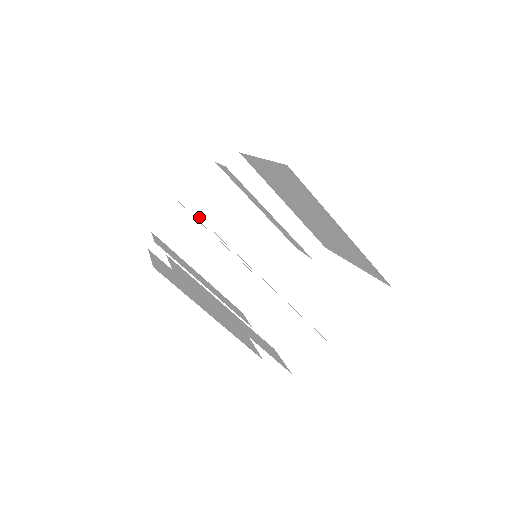
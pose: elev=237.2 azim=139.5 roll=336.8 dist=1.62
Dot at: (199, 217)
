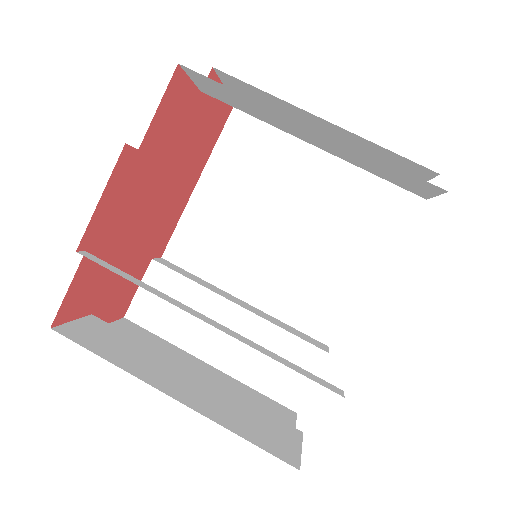
Dot at: occluded
